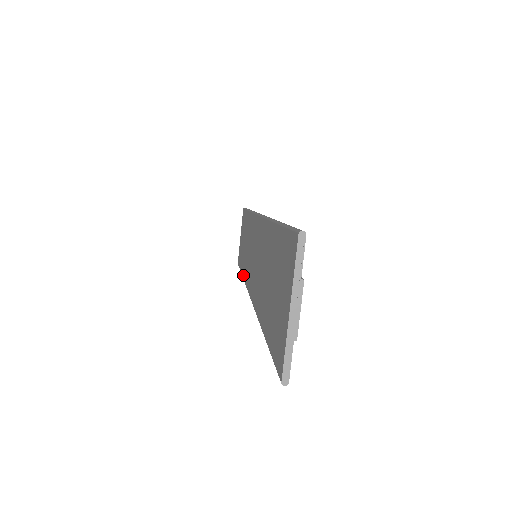
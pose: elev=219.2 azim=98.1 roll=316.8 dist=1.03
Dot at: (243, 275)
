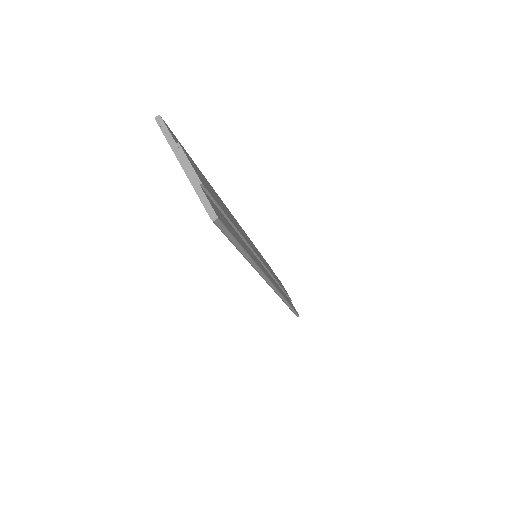
Dot at: occluded
